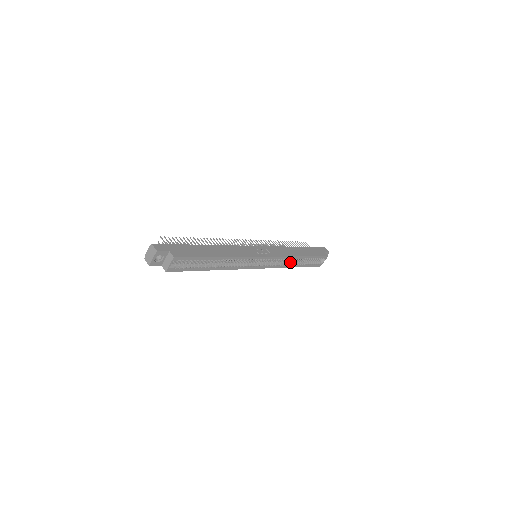
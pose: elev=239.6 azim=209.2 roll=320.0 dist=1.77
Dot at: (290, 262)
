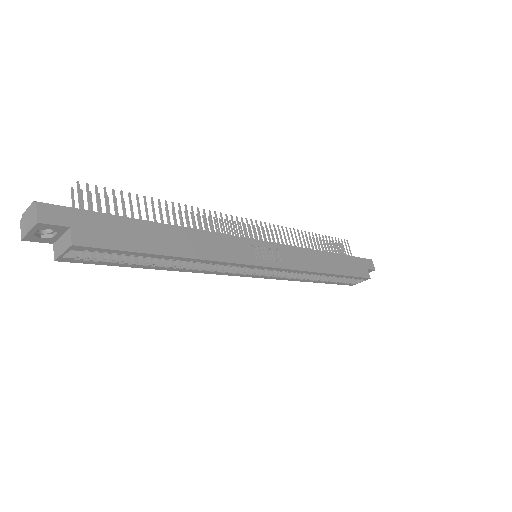
Dot at: (309, 275)
